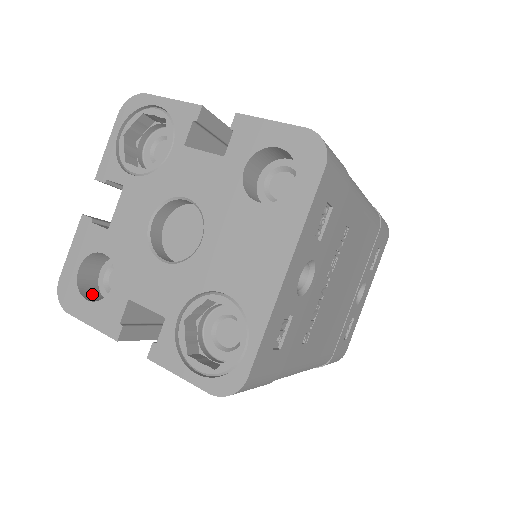
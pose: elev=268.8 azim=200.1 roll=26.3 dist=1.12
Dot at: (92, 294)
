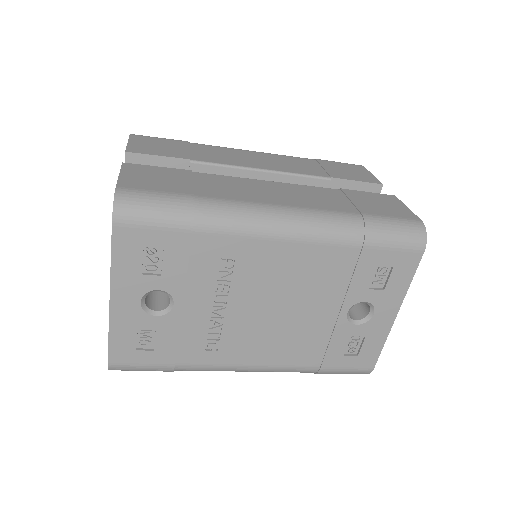
Dot at: occluded
